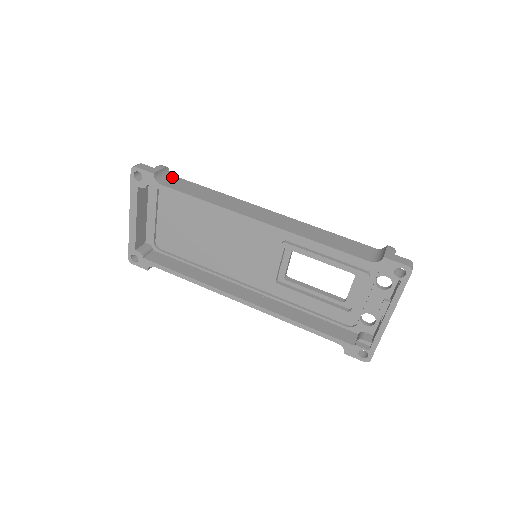
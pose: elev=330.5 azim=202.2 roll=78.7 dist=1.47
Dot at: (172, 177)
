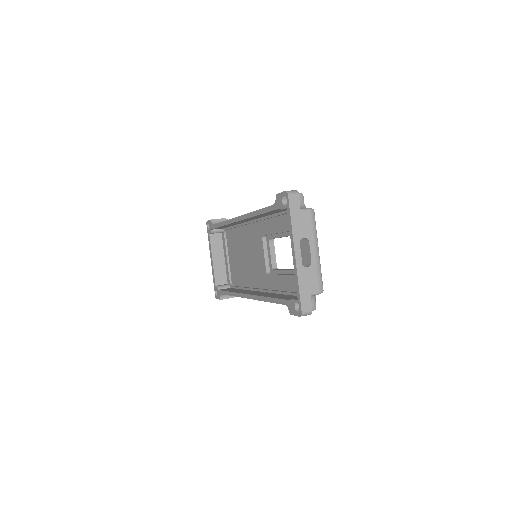
Dot at: occluded
